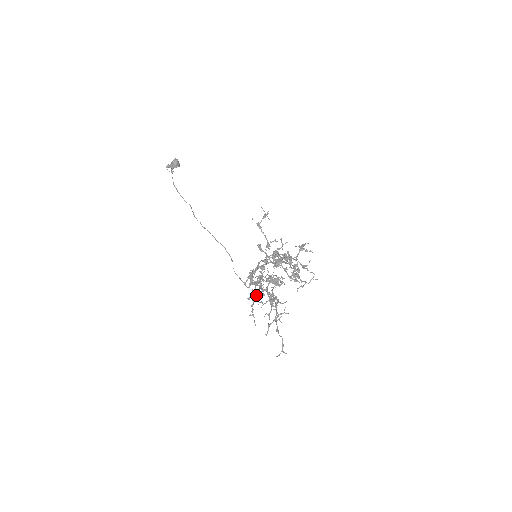
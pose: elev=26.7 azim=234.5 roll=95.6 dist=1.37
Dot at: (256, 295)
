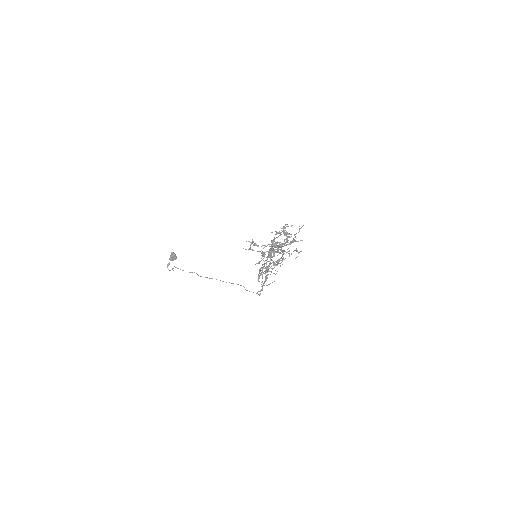
Dot at: (266, 262)
